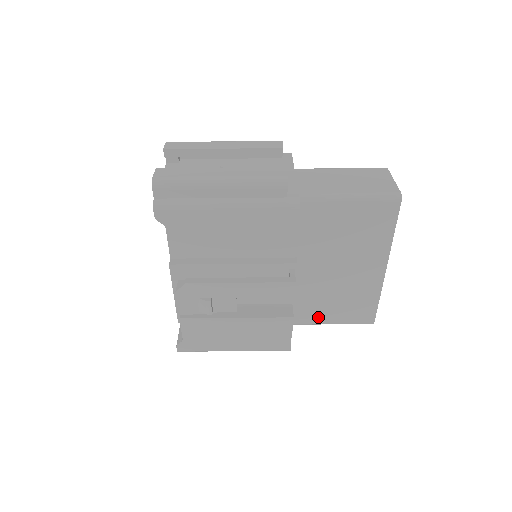
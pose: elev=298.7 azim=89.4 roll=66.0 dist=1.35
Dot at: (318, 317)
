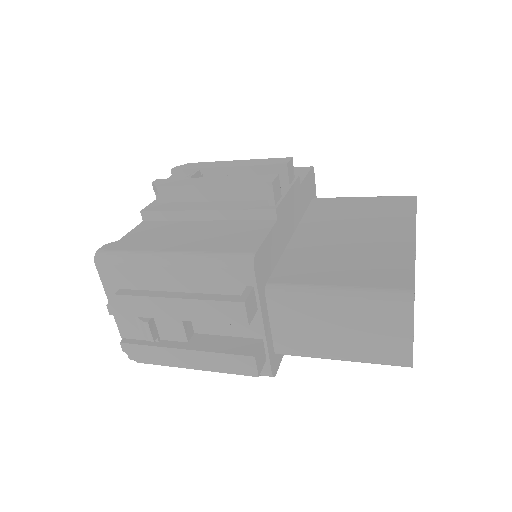
Dot at: (315, 278)
